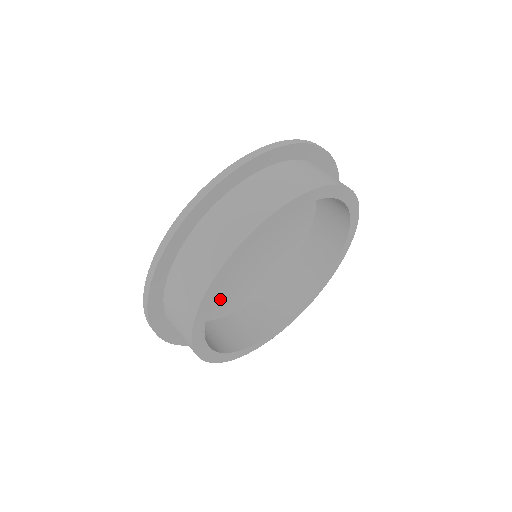
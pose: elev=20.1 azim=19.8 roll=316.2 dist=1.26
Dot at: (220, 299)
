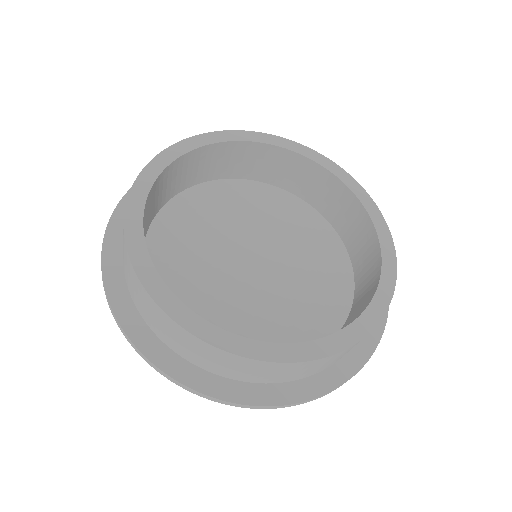
Dot at: (277, 335)
